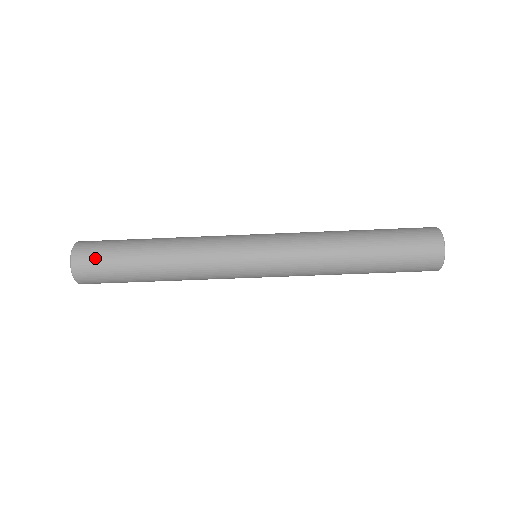
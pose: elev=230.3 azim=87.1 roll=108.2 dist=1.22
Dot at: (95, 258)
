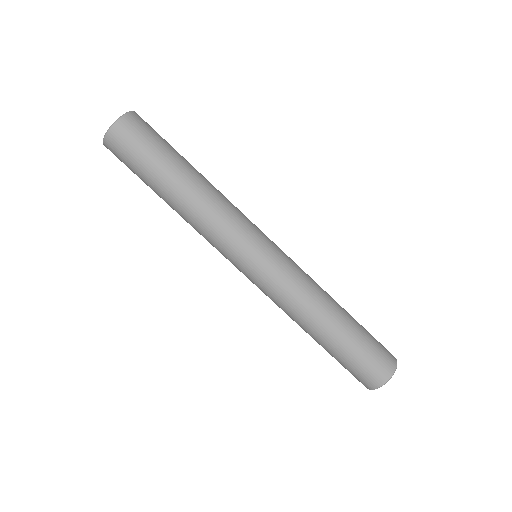
Dot at: (154, 130)
